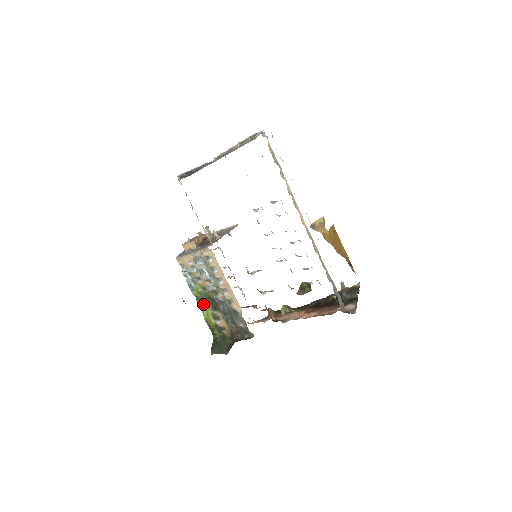
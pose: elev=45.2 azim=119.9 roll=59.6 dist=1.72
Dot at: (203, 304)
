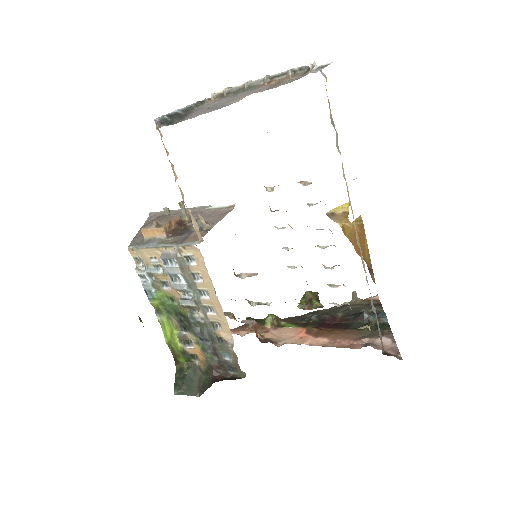
Dot at: (166, 320)
